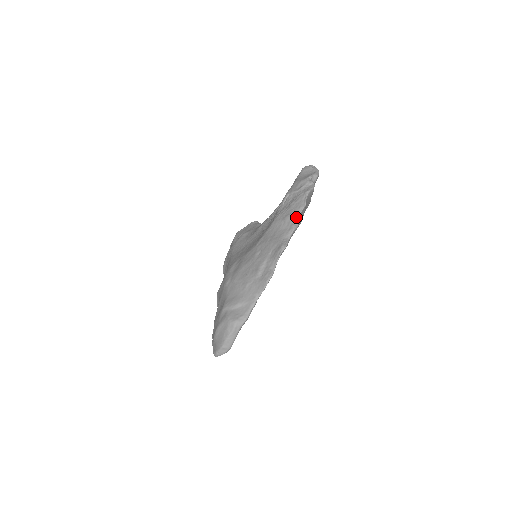
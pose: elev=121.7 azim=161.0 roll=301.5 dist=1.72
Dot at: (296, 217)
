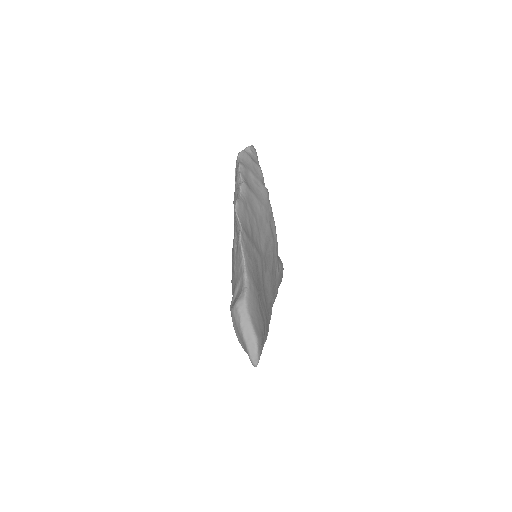
Dot at: (238, 179)
